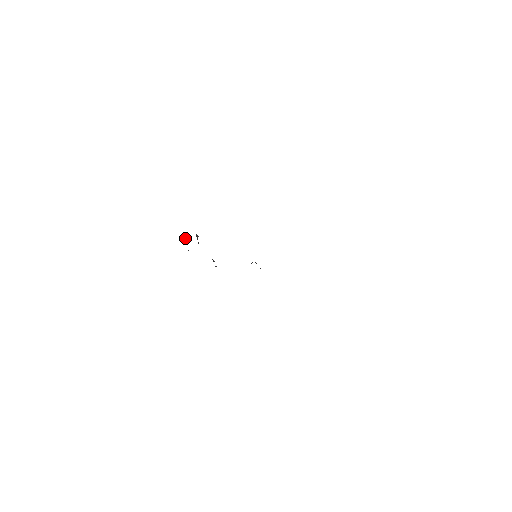
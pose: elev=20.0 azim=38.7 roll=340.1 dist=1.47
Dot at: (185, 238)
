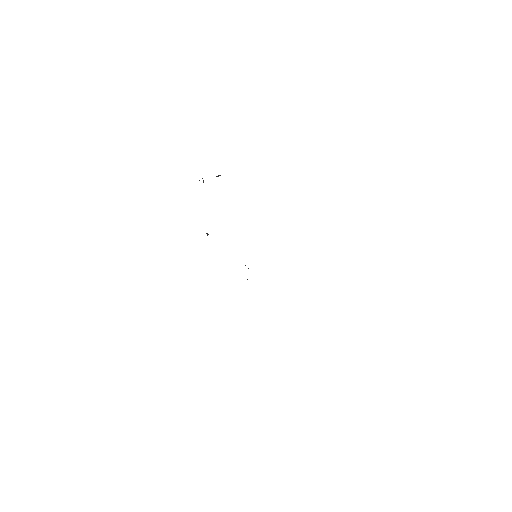
Dot at: occluded
